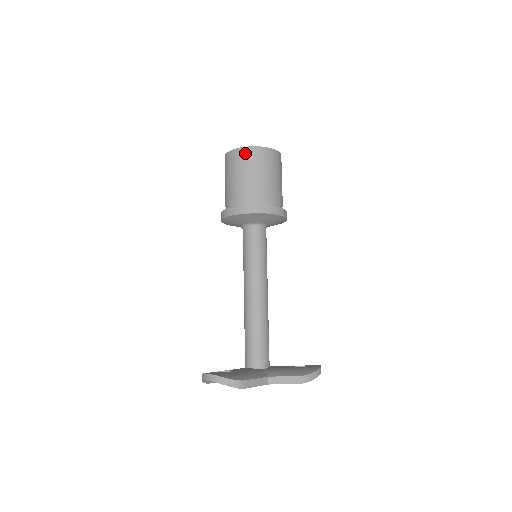
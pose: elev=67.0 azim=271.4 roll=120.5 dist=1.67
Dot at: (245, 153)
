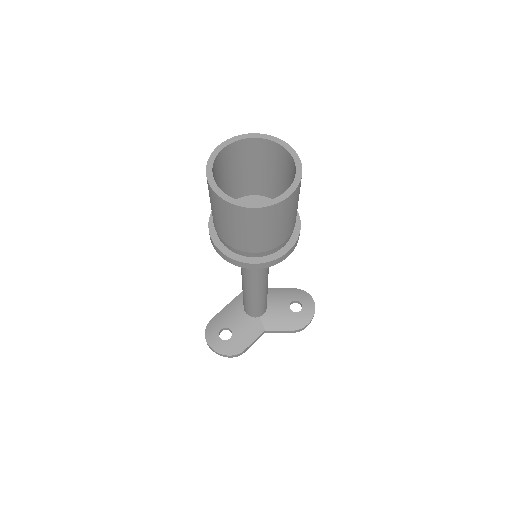
Dot at: (242, 213)
